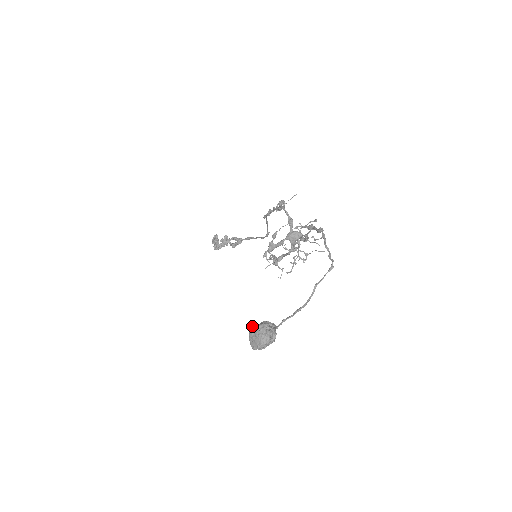
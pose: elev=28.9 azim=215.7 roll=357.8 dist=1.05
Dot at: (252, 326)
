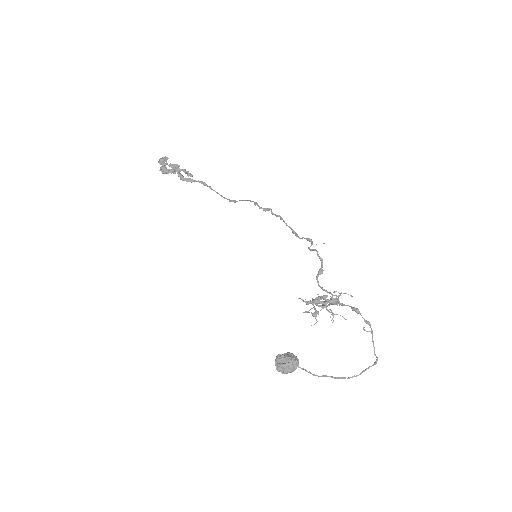
Dot at: (283, 355)
